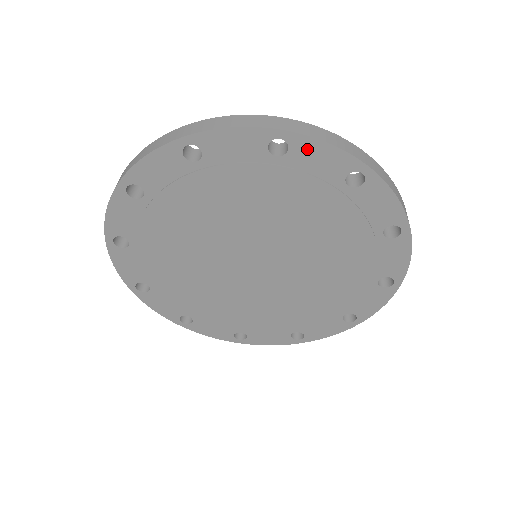
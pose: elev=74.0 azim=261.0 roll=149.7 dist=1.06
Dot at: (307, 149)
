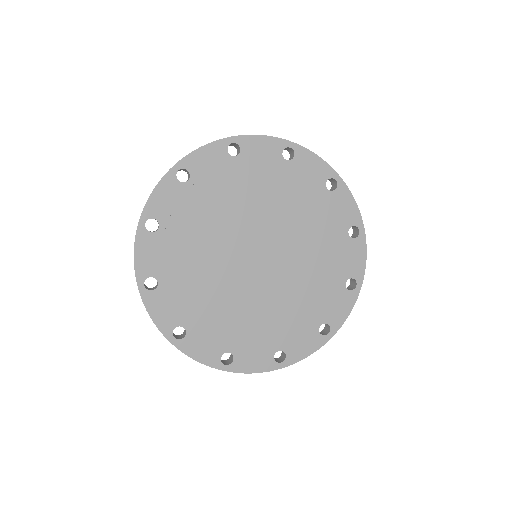
Dot at: (344, 196)
